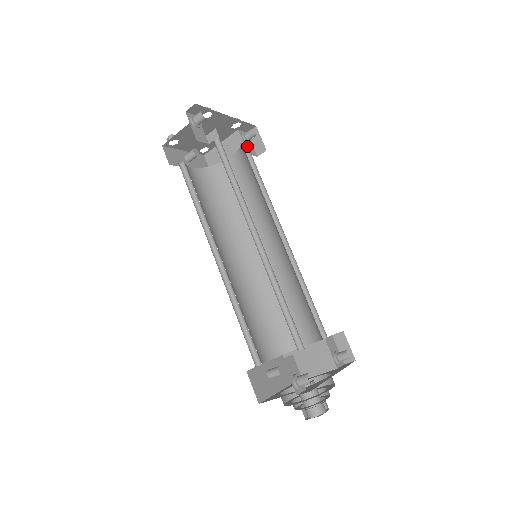
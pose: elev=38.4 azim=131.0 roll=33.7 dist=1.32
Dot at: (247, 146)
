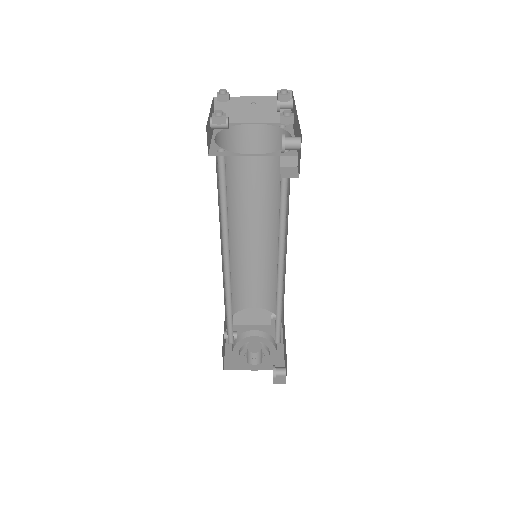
Dot at: occluded
